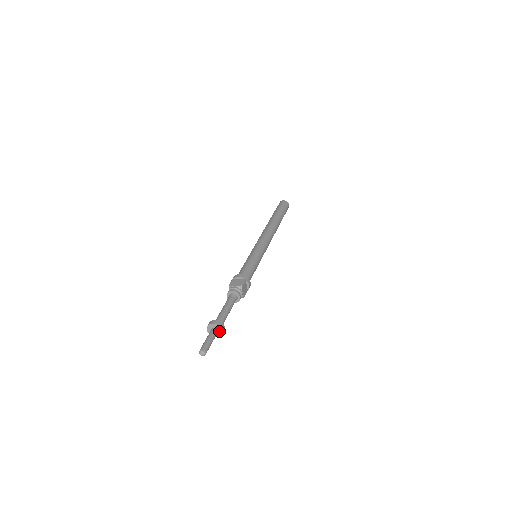
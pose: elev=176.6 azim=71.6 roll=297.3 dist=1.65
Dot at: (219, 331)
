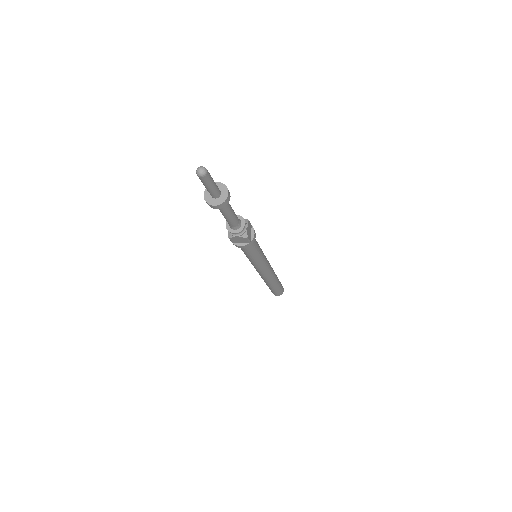
Dot at: (222, 194)
